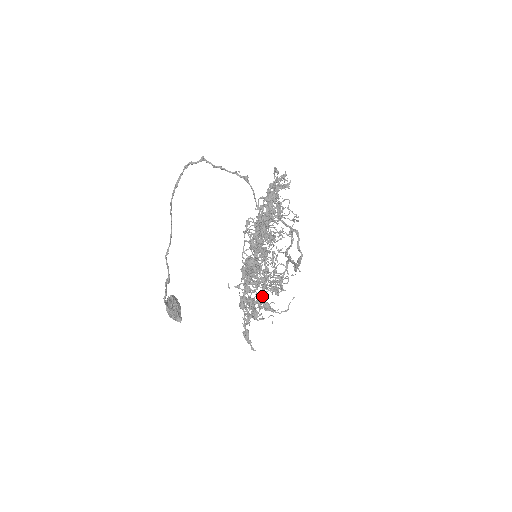
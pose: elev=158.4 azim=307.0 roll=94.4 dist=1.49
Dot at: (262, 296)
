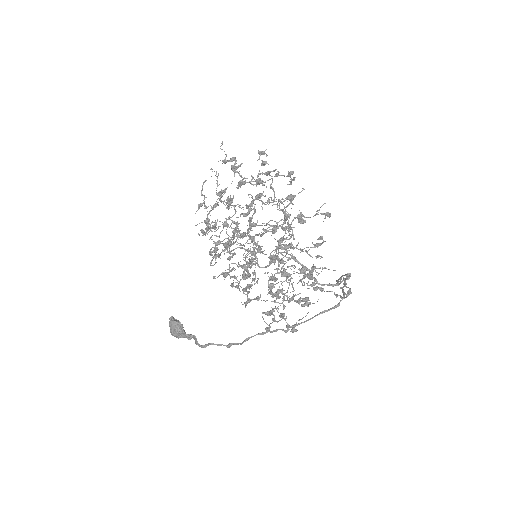
Dot at: (215, 252)
